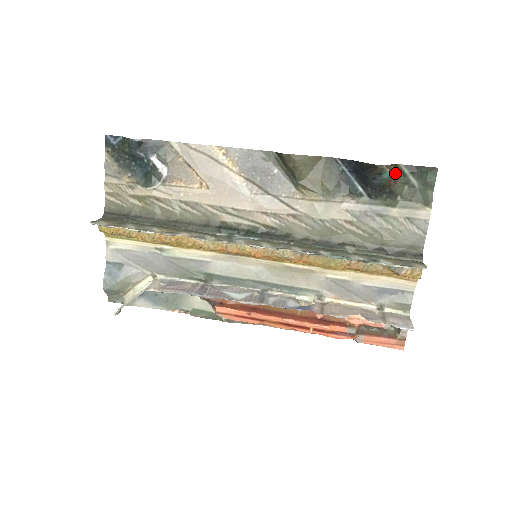
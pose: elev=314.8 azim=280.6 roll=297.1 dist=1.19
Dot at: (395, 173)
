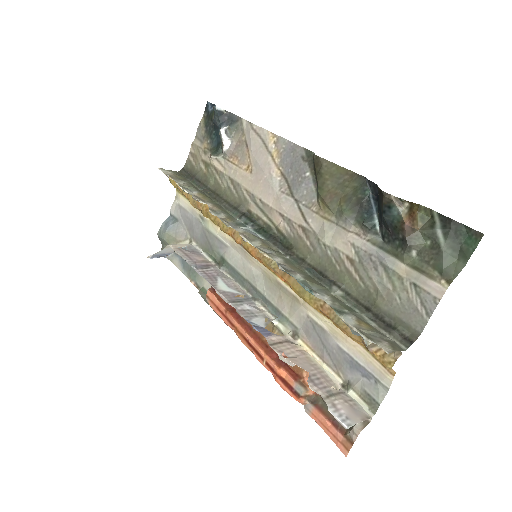
Dot at: (419, 218)
